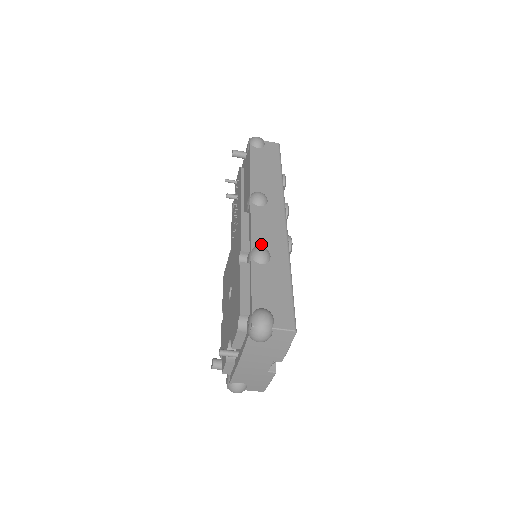
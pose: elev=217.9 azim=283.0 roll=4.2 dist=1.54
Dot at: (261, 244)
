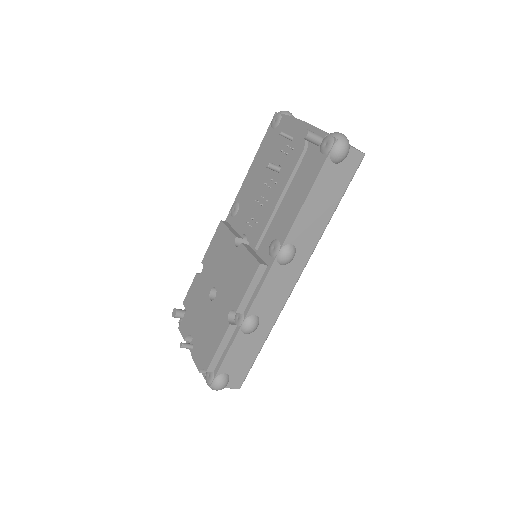
Dot at: (257, 313)
